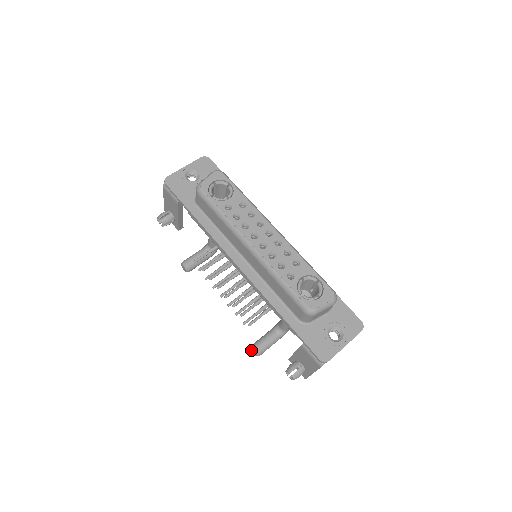
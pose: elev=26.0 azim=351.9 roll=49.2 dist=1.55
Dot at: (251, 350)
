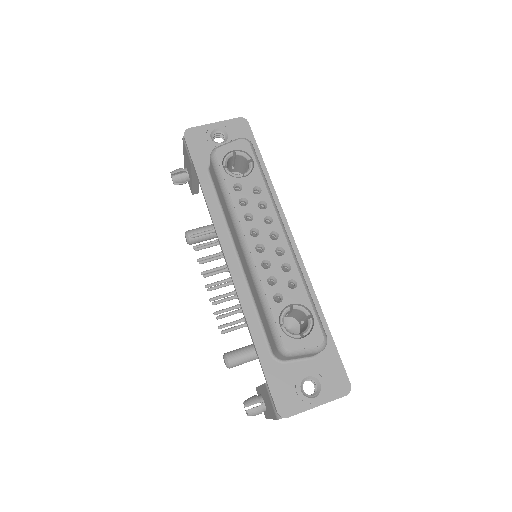
Dot at: (223, 358)
